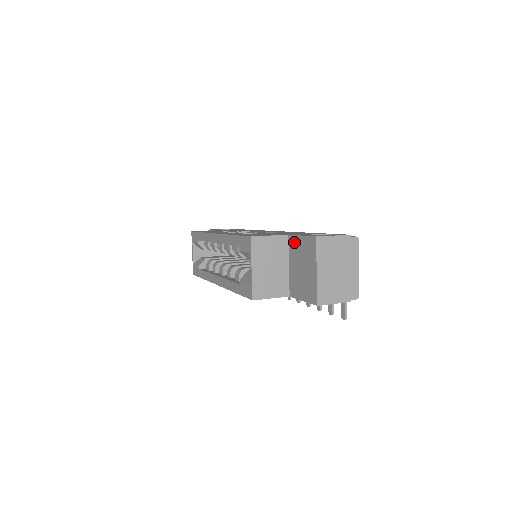
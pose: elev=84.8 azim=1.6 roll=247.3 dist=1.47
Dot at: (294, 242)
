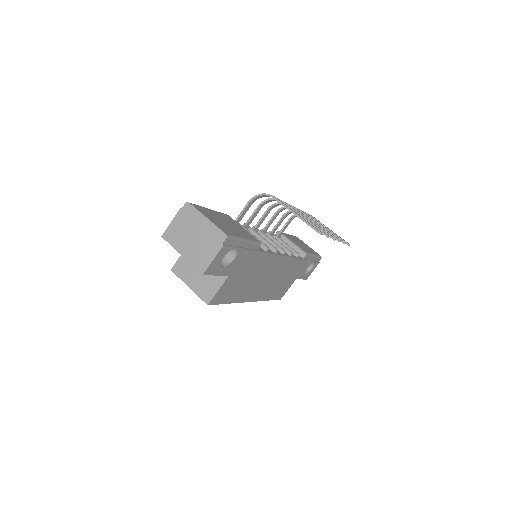
Dot at: occluded
